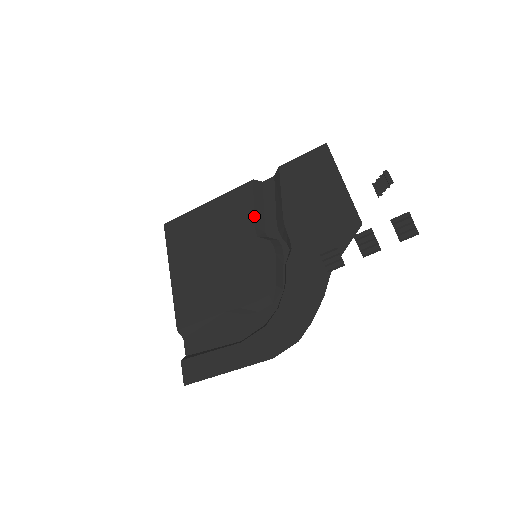
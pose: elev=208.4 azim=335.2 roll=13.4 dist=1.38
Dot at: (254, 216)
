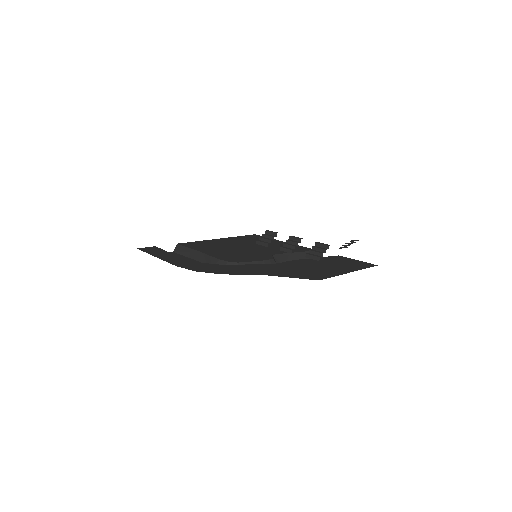
Dot at: (288, 253)
